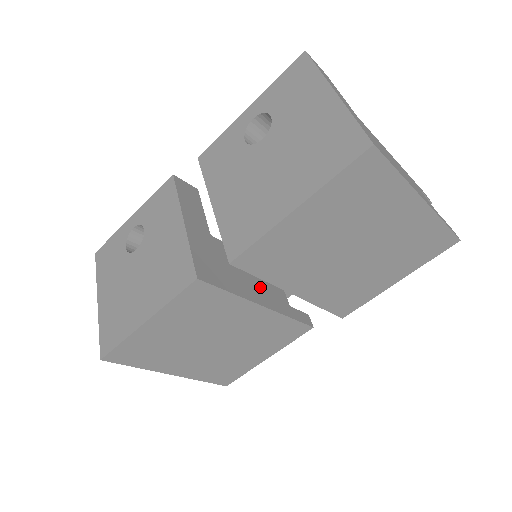
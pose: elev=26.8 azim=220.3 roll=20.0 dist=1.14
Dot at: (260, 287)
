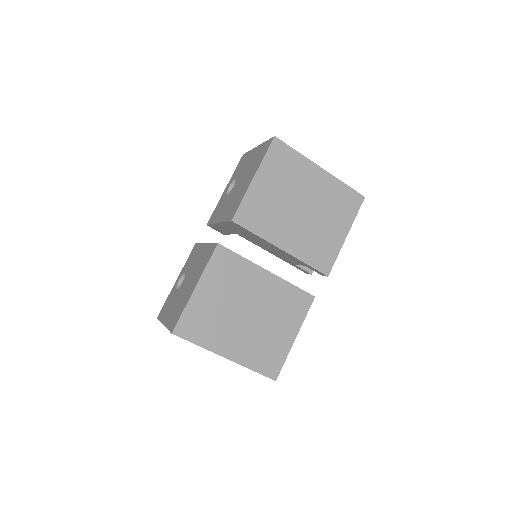
Dot at: occluded
